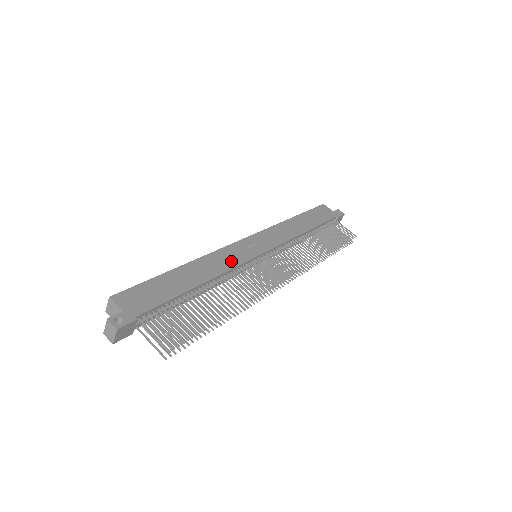
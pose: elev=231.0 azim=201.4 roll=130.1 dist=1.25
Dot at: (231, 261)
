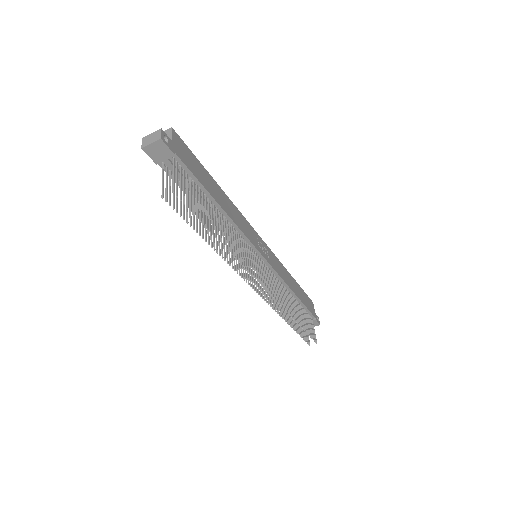
Dot at: (245, 230)
